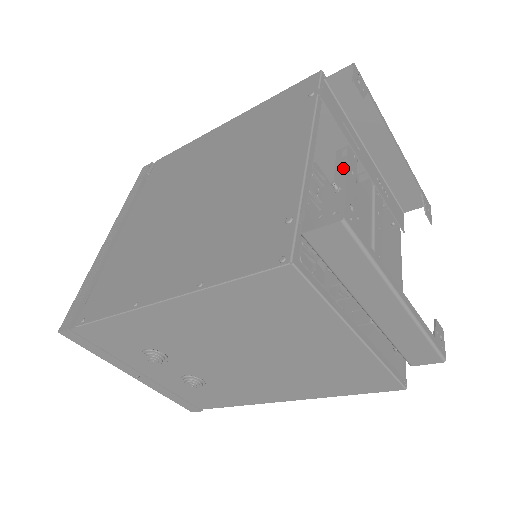
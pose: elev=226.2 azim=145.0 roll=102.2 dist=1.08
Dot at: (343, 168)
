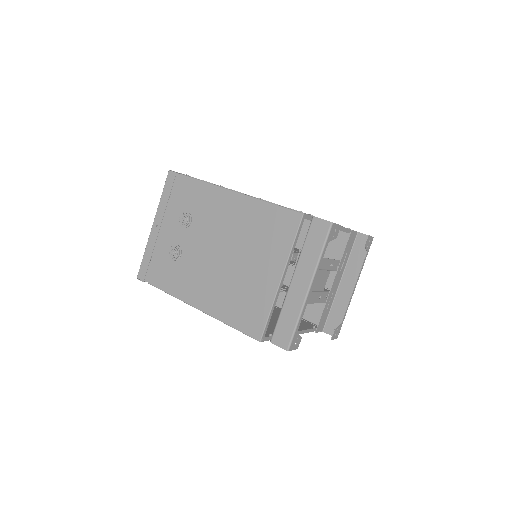
Dot at: occluded
